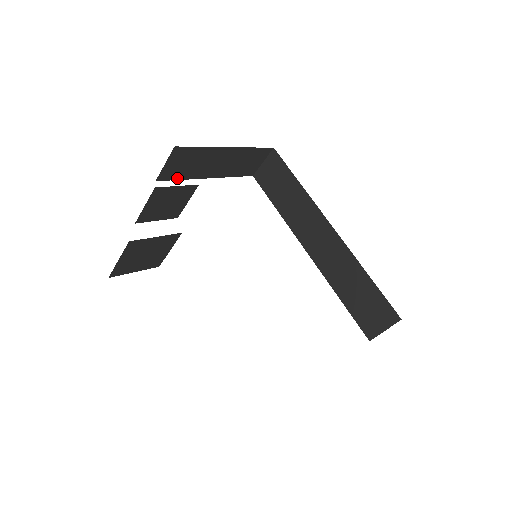
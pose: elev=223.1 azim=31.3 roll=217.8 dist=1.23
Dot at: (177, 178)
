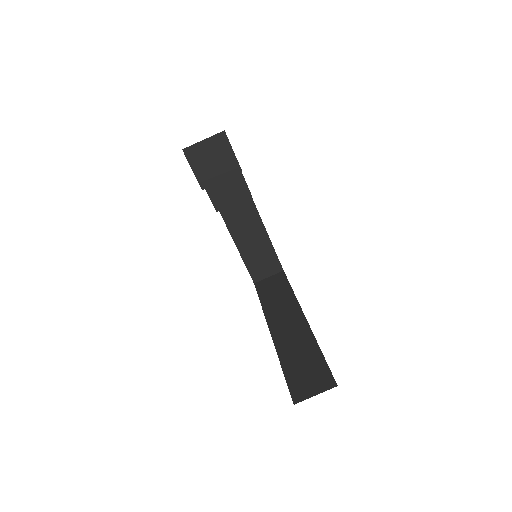
Dot at: (223, 215)
